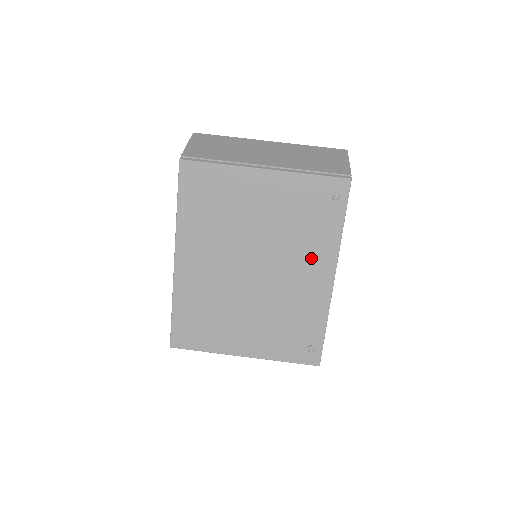
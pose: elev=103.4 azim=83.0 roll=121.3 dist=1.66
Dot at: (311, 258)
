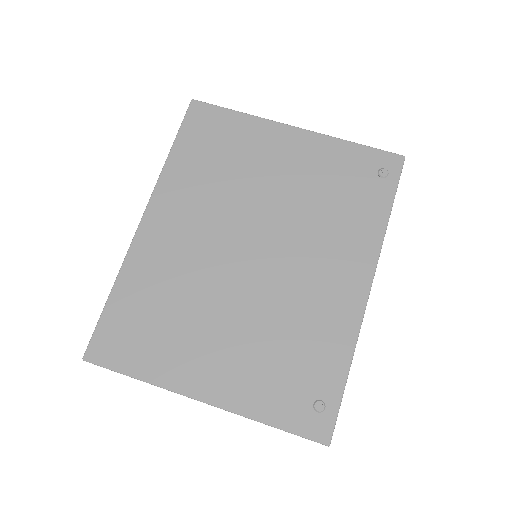
Dot at: (339, 250)
